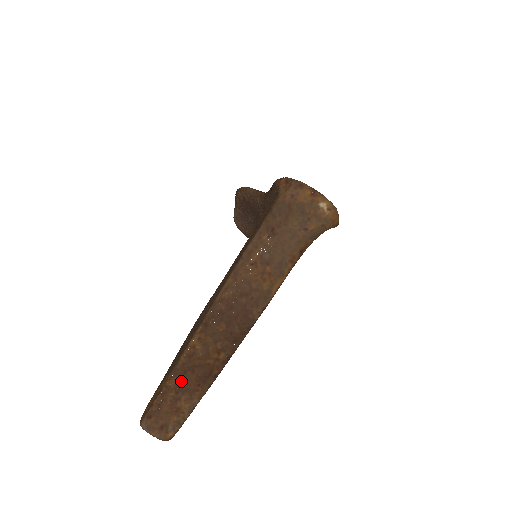
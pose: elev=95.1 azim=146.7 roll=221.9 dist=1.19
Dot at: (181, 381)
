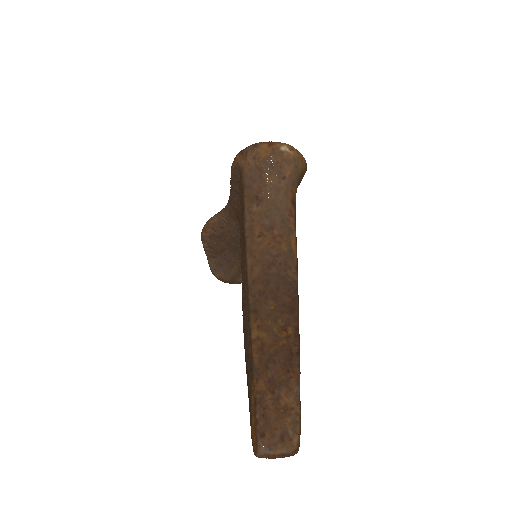
Dot at: (269, 378)
